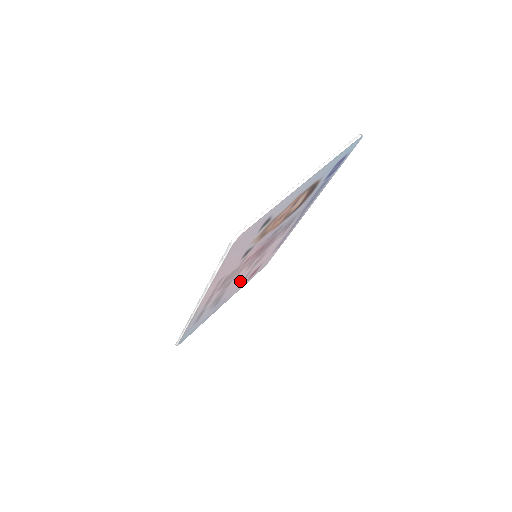
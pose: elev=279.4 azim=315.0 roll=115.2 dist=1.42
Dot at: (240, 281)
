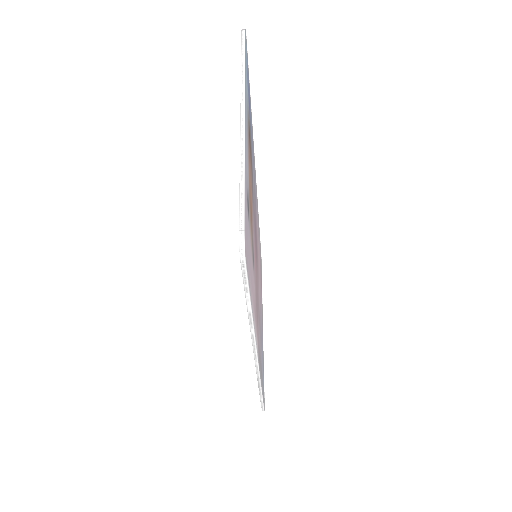
Dot at: (260, 294)
